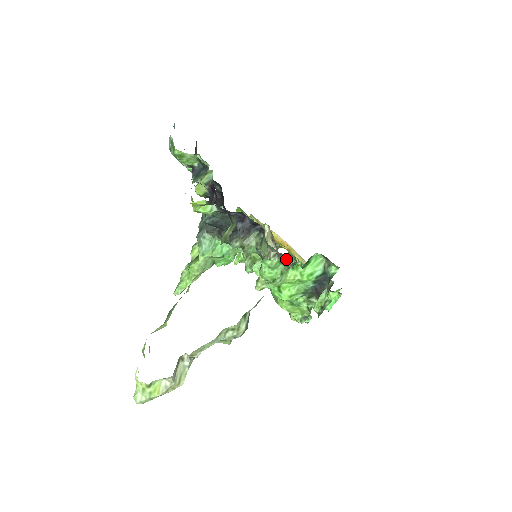
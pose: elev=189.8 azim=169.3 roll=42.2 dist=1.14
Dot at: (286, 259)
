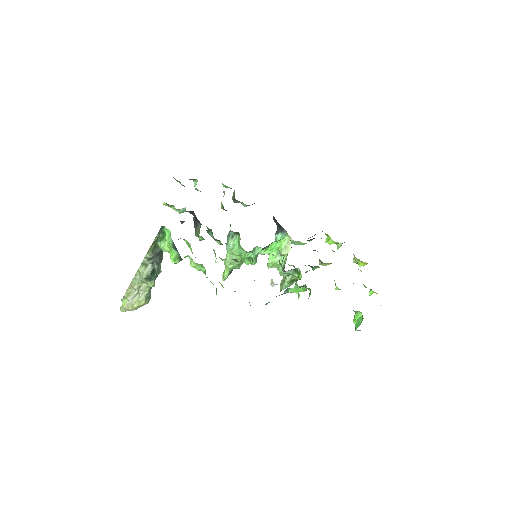
Dot at: occluded
